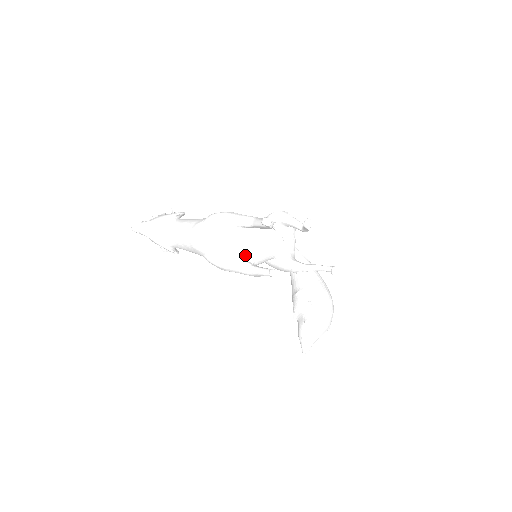
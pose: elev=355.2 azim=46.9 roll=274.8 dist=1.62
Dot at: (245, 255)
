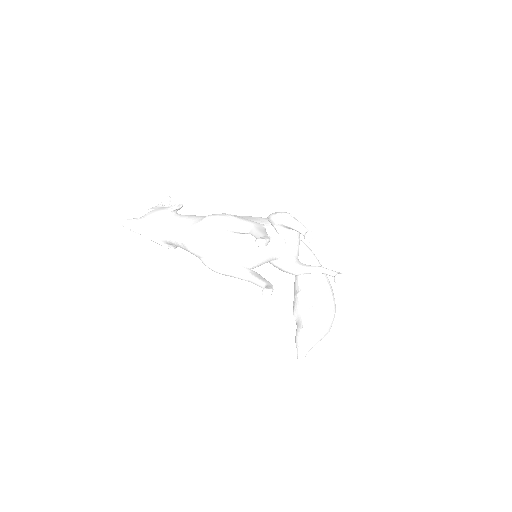
Dot at: (242, 261)
